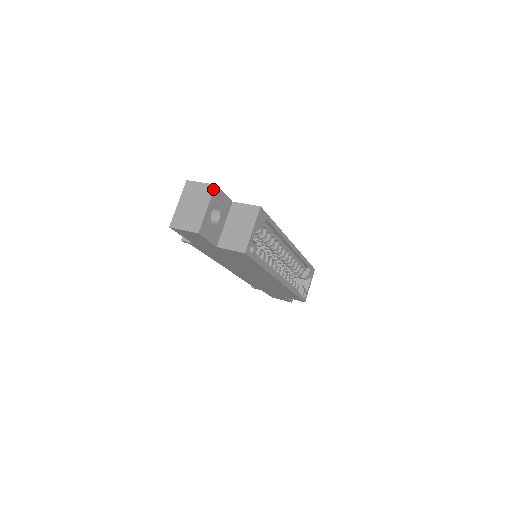
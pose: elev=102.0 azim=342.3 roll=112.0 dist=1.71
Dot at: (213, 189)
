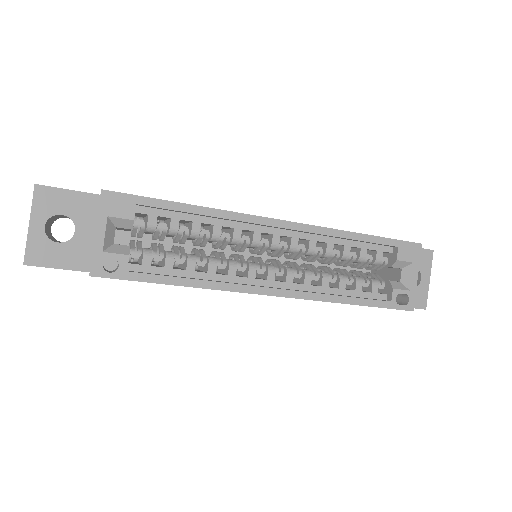
Dot at: (33, 192)
